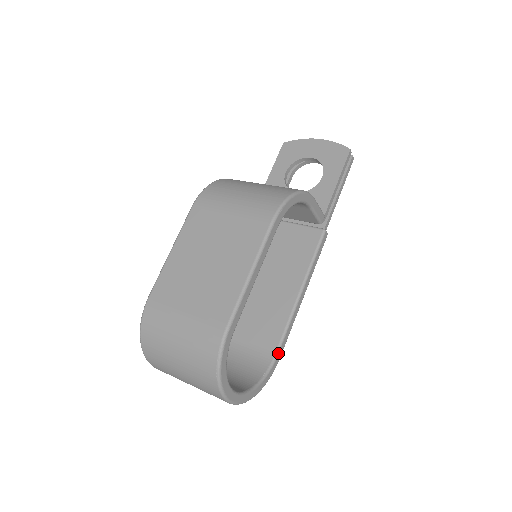
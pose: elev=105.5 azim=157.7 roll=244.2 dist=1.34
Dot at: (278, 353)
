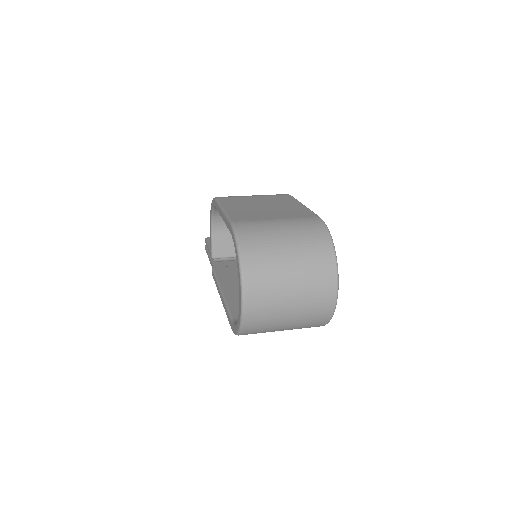
Dot at: occluded
